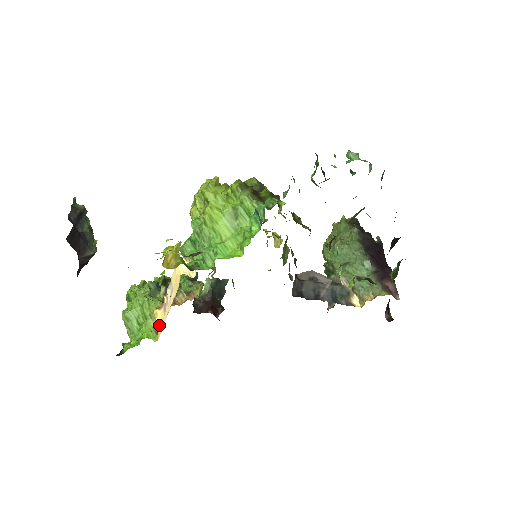
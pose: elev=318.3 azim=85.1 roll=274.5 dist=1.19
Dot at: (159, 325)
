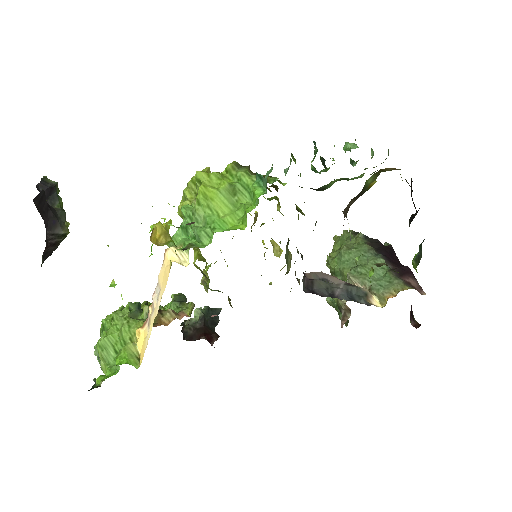
Dot at: (142, 346)
